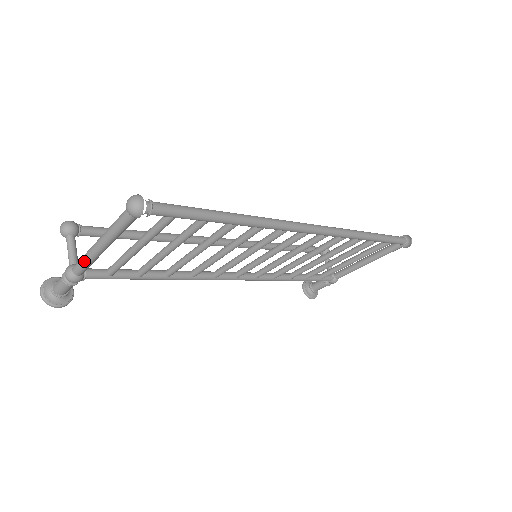
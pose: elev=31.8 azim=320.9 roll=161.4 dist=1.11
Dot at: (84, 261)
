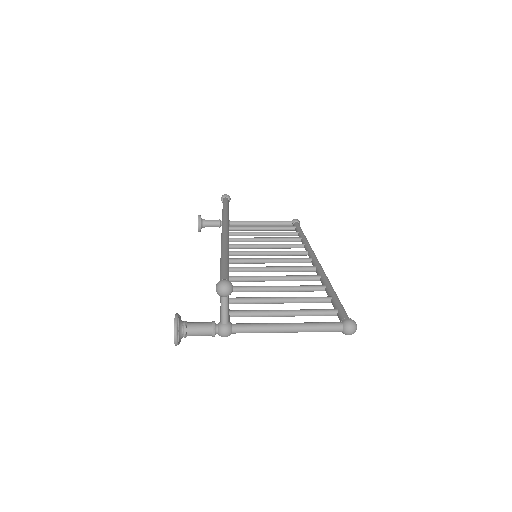
Dot at: (258, 332)
